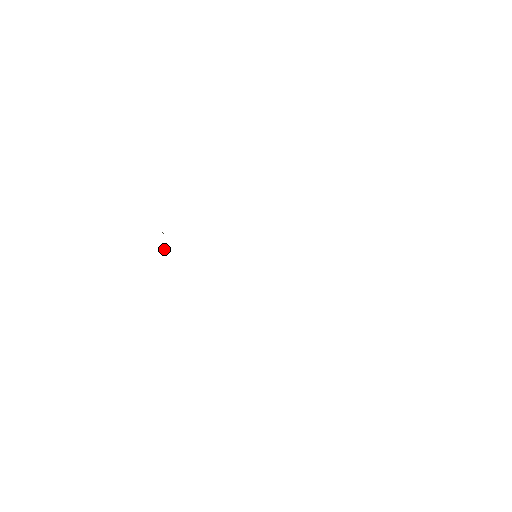
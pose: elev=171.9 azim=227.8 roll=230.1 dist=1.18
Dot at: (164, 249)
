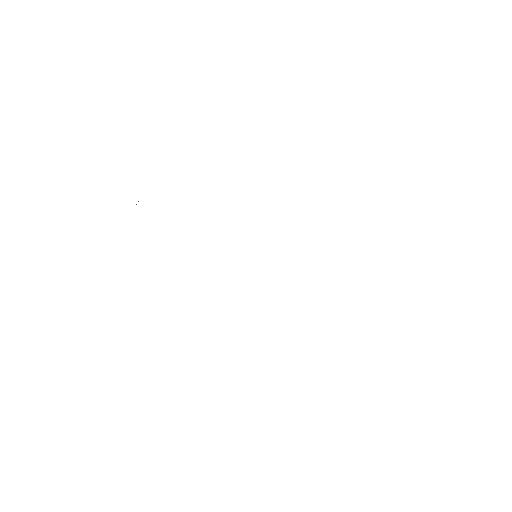
Dot at: occluded
